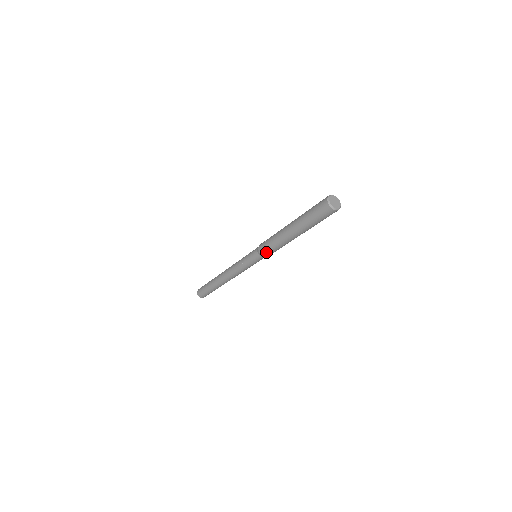
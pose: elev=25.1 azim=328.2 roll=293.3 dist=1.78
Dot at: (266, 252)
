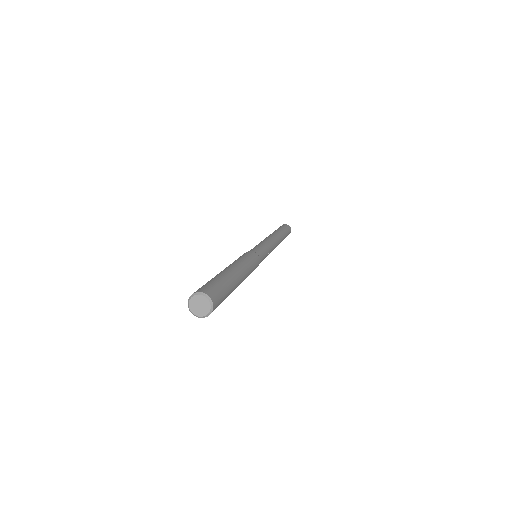
Dot at: occluded
